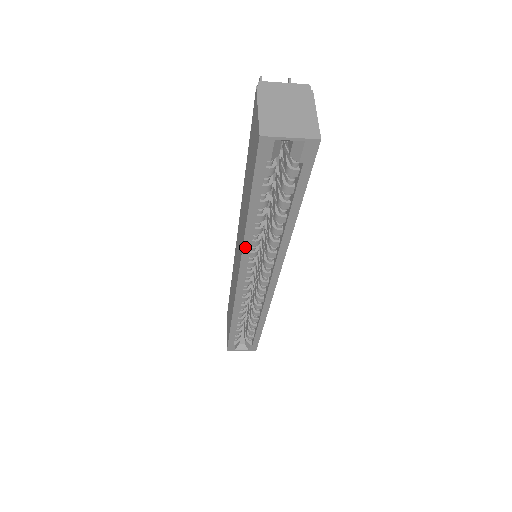
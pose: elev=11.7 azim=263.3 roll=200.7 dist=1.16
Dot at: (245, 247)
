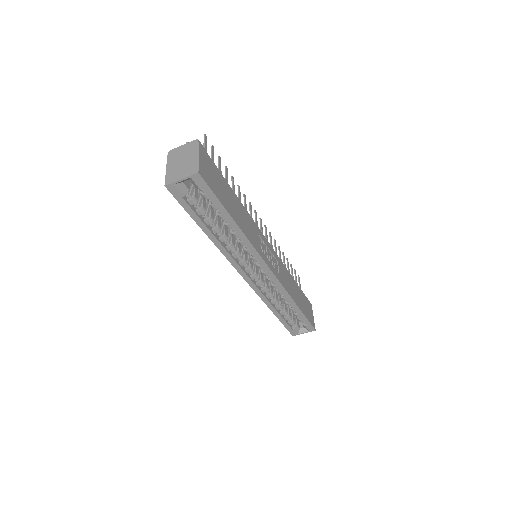
Dot at: (224, 253)
